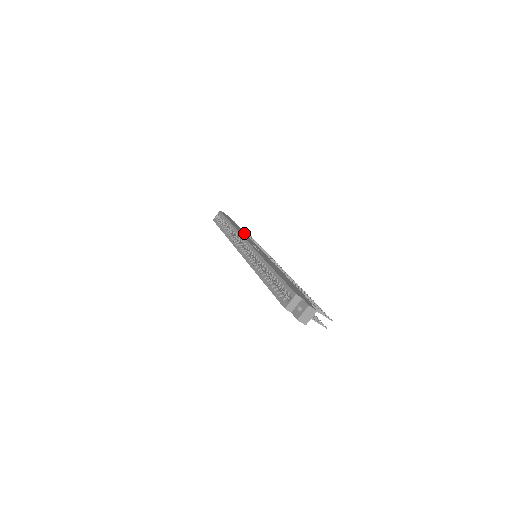
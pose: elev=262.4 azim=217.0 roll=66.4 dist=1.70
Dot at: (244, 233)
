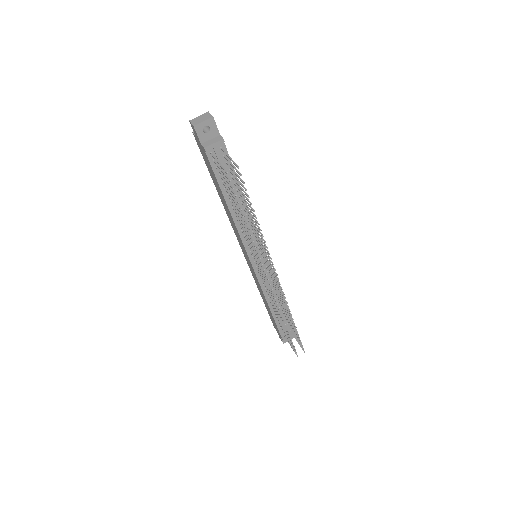
Dot at: occluded
